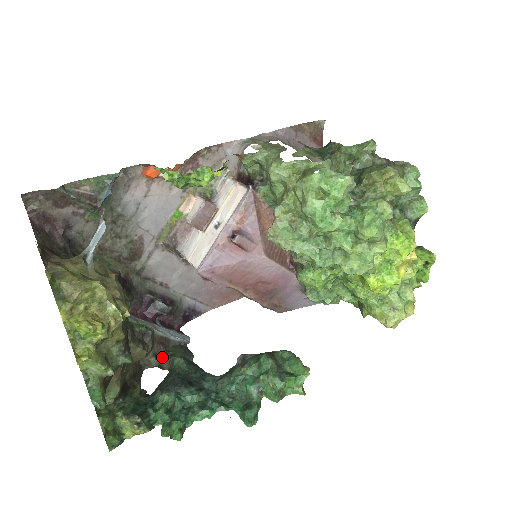
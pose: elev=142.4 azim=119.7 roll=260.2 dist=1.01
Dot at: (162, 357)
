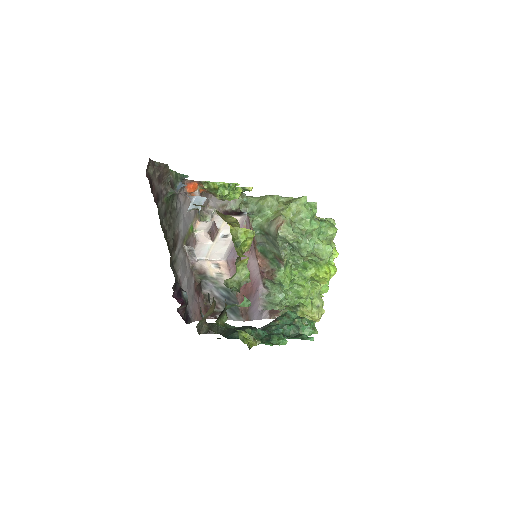
Dot at: (209, 325)
